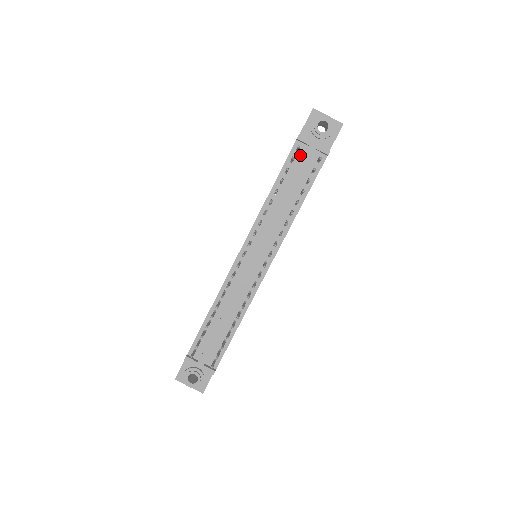
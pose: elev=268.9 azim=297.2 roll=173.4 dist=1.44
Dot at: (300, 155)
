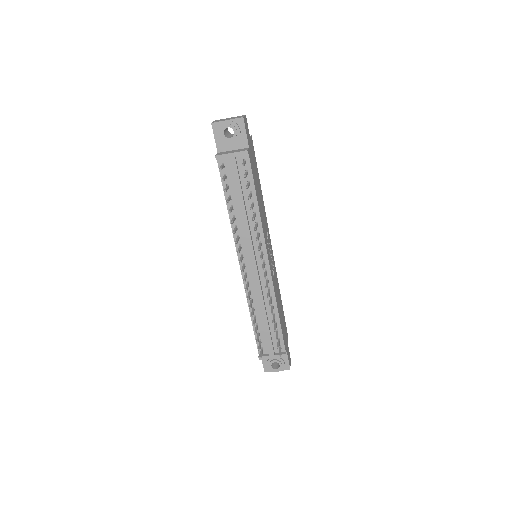
Dot at: (228, 169)
